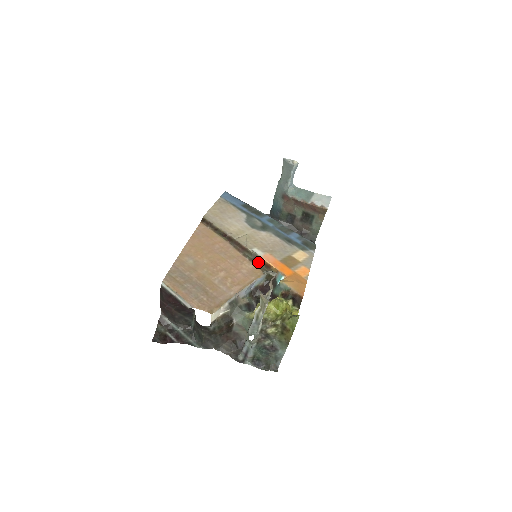
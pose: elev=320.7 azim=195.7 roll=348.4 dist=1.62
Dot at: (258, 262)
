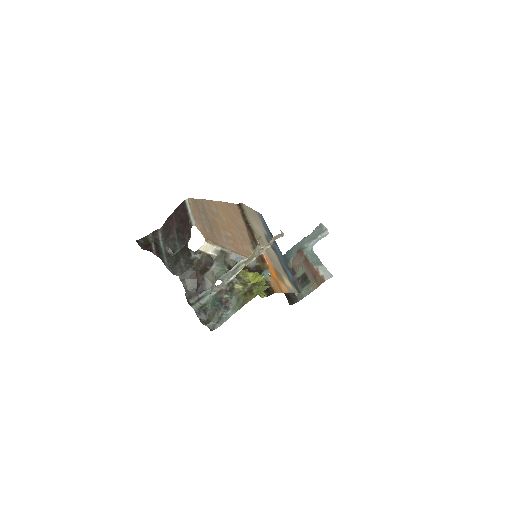
Dot at: occluded
